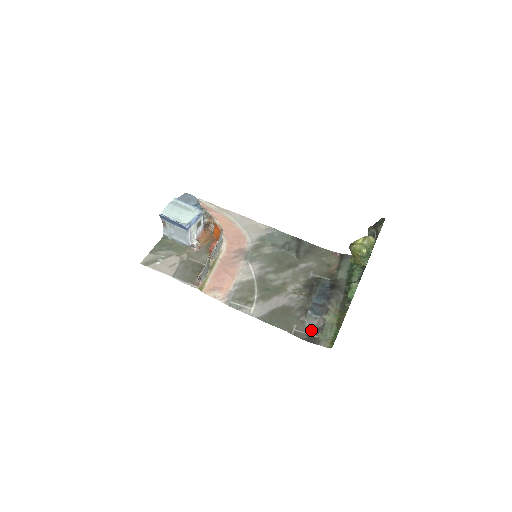
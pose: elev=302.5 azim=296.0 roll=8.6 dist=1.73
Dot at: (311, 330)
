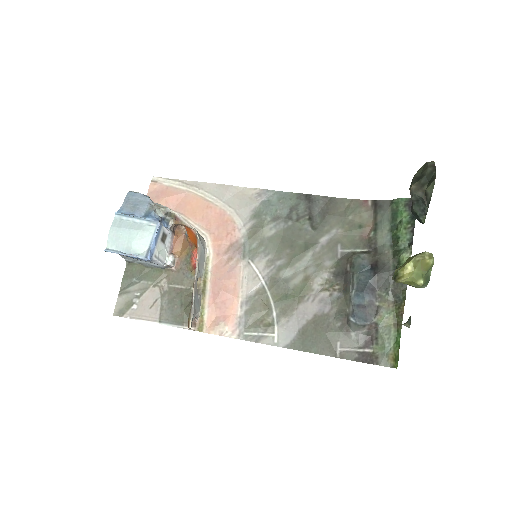
Dot at: (361, 343)
